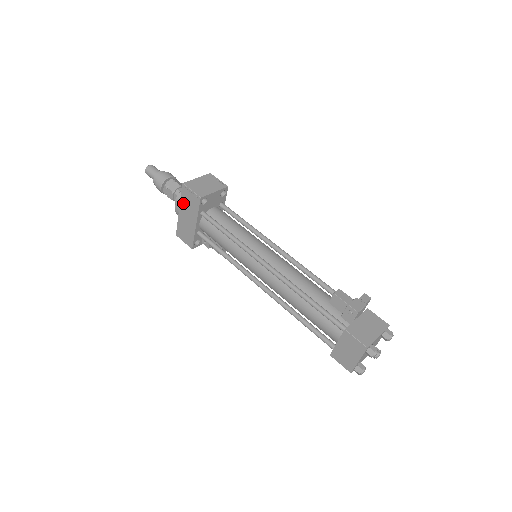
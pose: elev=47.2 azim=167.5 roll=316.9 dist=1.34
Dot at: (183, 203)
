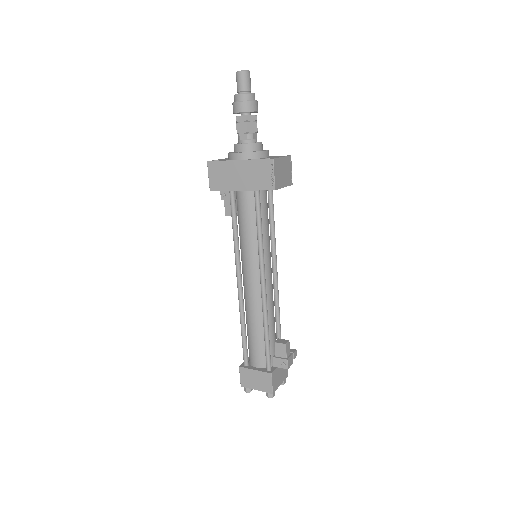
Dot at: (252, 165)
